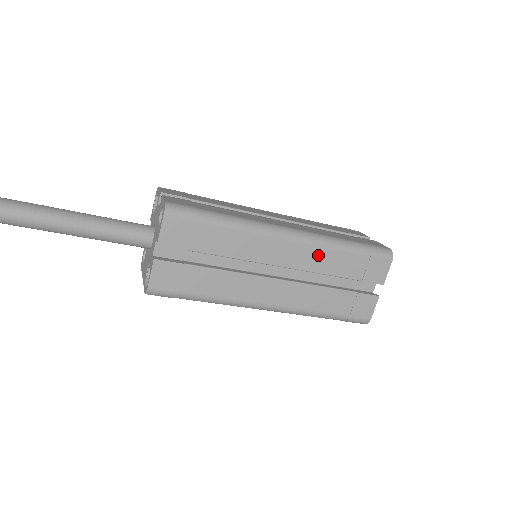
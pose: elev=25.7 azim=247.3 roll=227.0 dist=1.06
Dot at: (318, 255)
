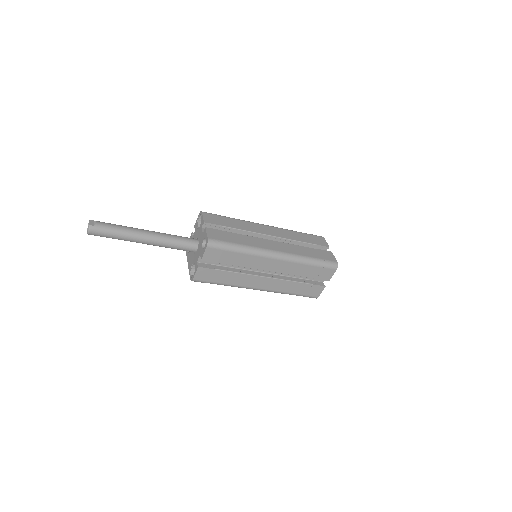
Dot at: (292, 266)
